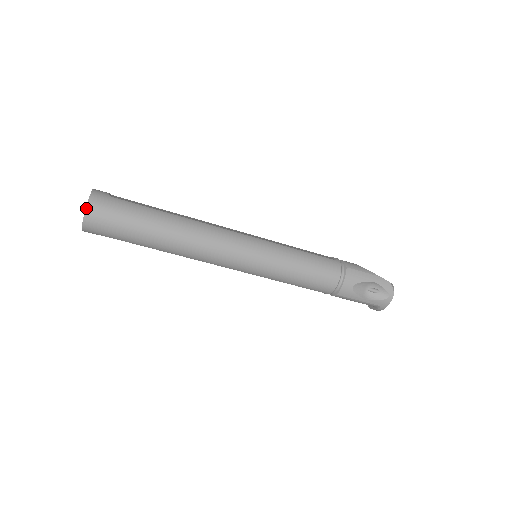
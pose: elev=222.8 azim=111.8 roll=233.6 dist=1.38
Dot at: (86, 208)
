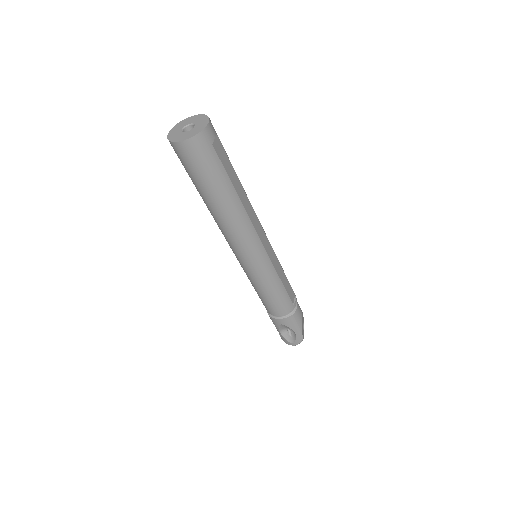
Dot at: (186, 140)
